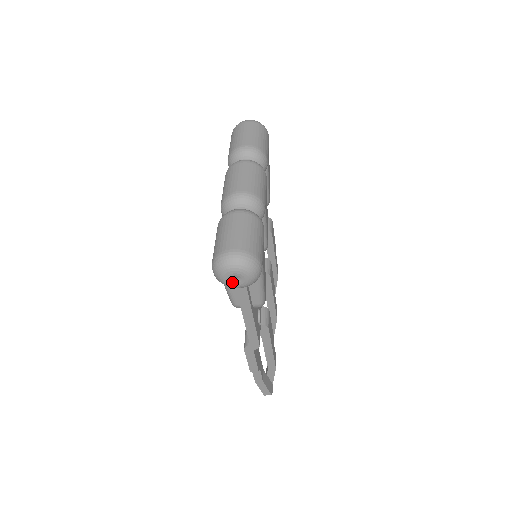
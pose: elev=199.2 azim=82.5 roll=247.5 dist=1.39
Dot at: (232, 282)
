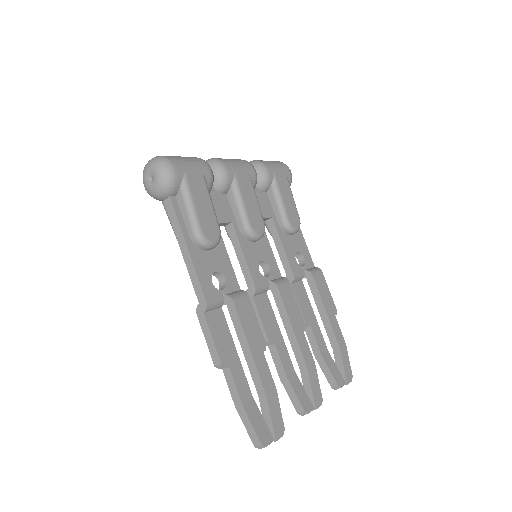
Dot at: (150, 184)
